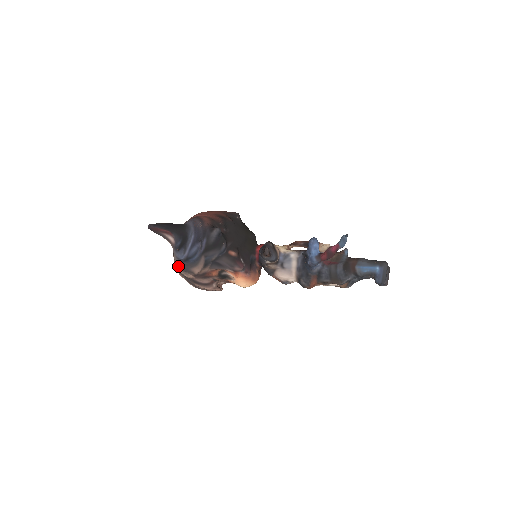
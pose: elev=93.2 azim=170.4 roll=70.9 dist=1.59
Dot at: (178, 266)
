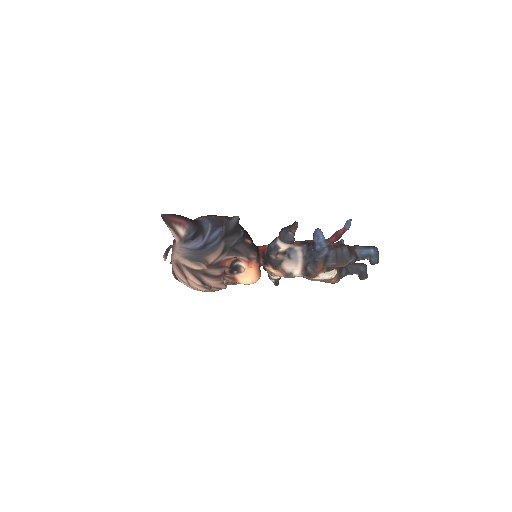
Dot at: (187, 259)
